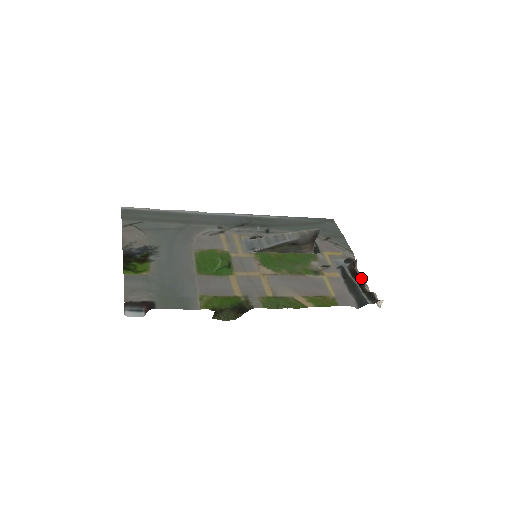
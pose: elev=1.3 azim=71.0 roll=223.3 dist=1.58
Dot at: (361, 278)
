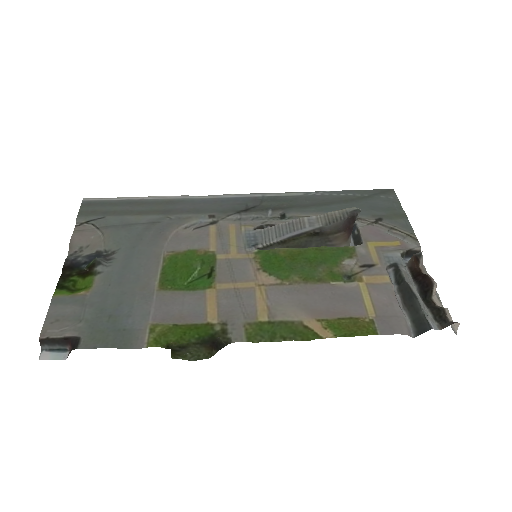
Dot at: (426, 283)
